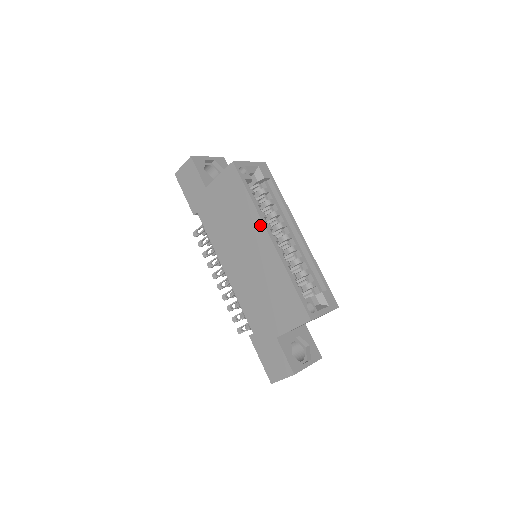
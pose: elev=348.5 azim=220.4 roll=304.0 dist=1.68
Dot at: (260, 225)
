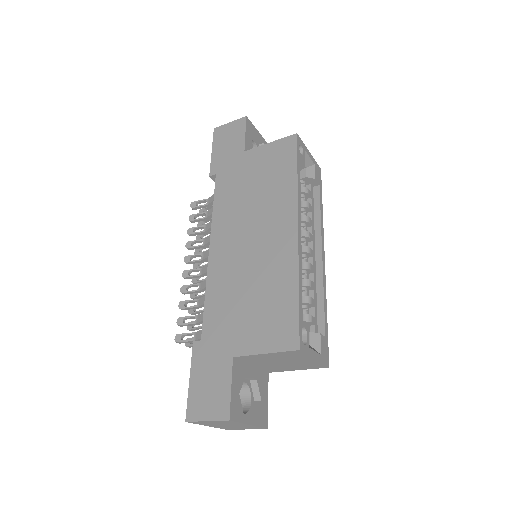
Dot at: (292, 209)
